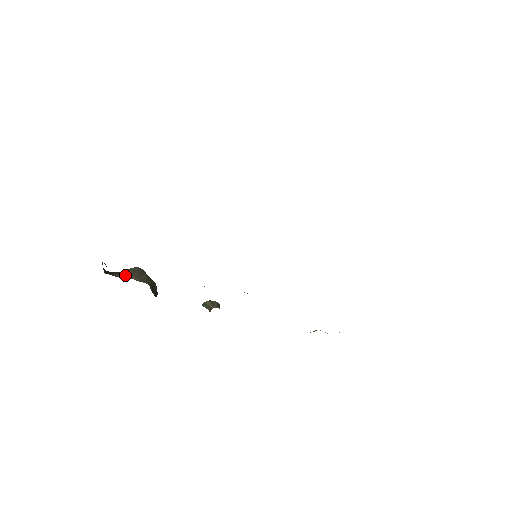
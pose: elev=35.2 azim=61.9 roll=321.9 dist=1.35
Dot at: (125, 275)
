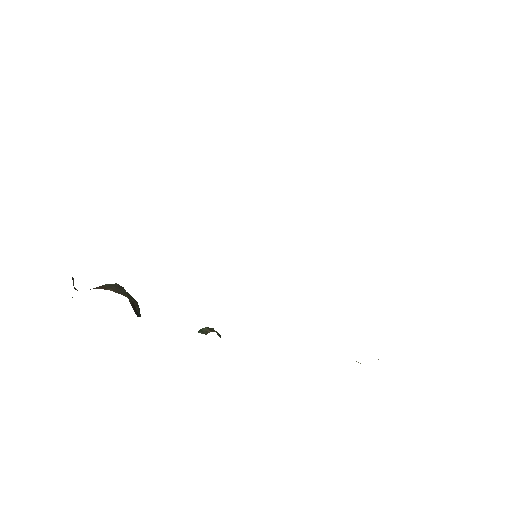
Dot at: (99, 287)
